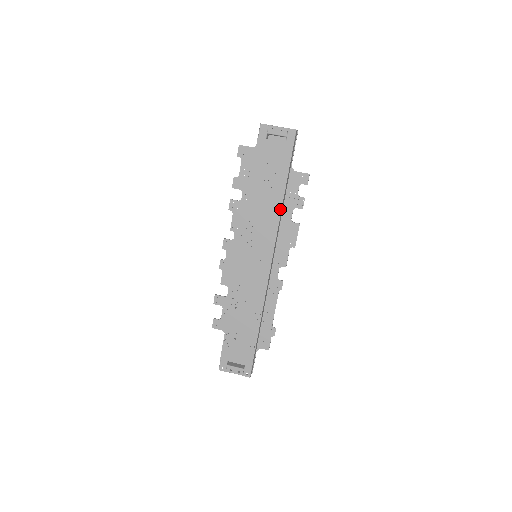
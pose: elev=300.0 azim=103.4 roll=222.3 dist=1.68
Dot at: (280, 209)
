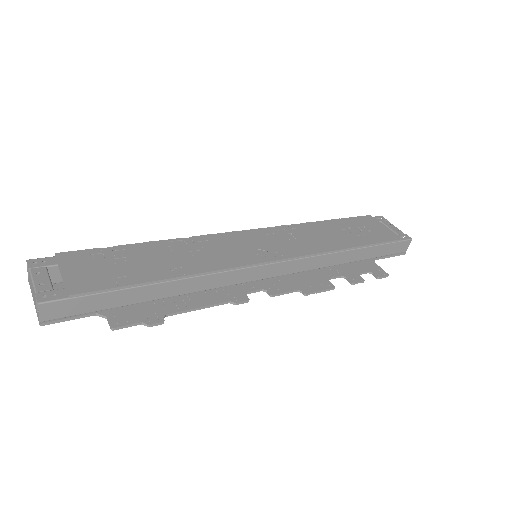
Dot at: (337, 249)
